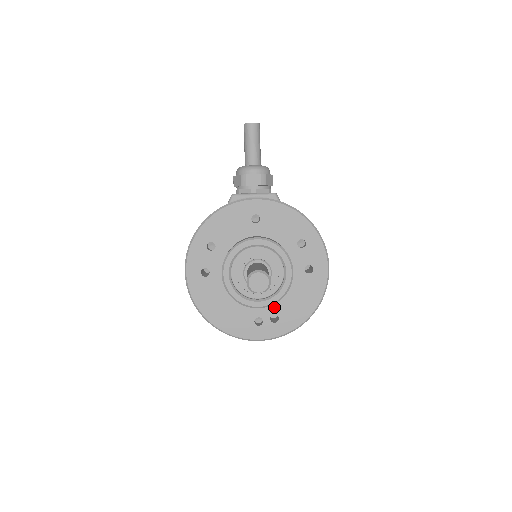
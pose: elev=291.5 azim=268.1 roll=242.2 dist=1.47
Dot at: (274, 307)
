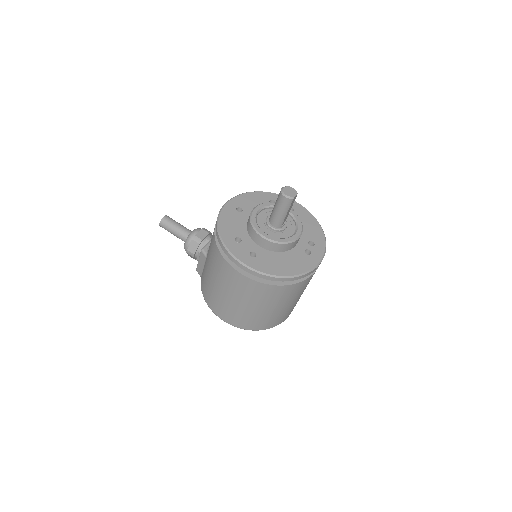
Dot at: (303, 239)
